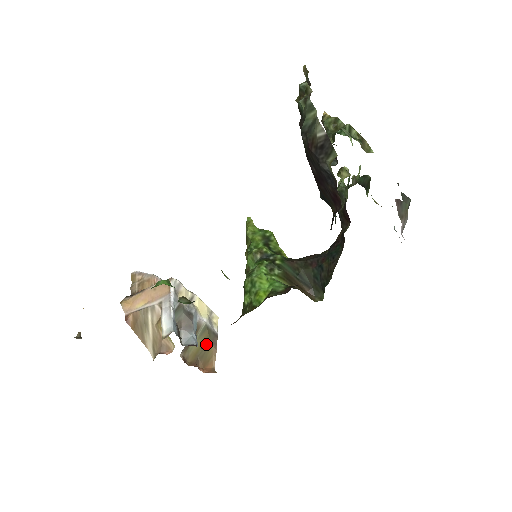
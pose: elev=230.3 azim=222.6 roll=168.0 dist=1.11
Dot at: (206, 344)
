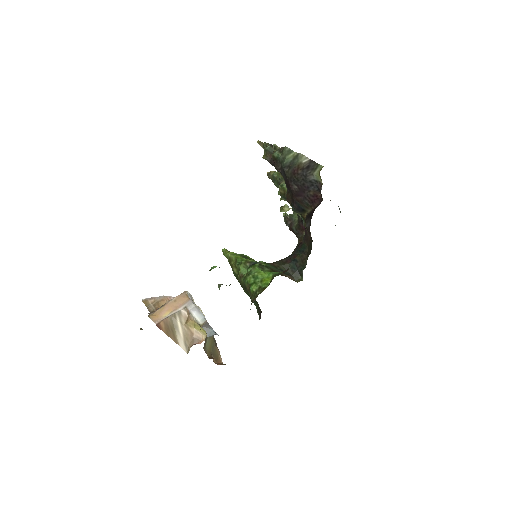
Dot at: (213, 345)
